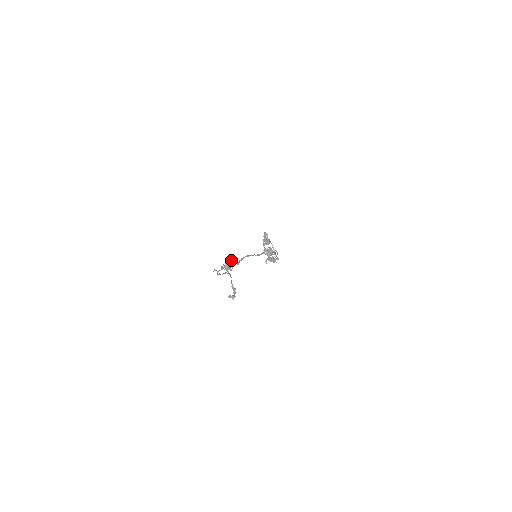
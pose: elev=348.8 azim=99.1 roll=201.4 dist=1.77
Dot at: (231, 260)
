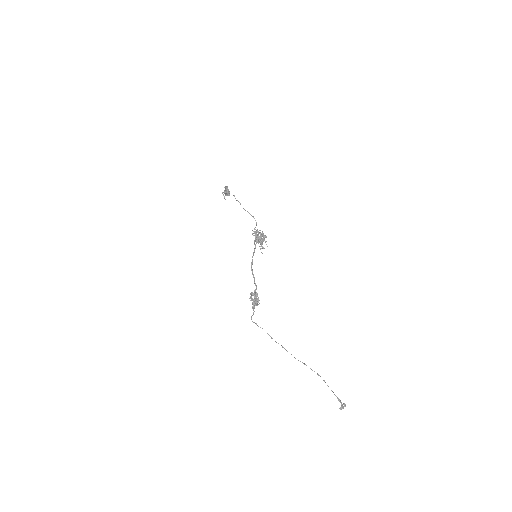
Dot at: (256, 295)
